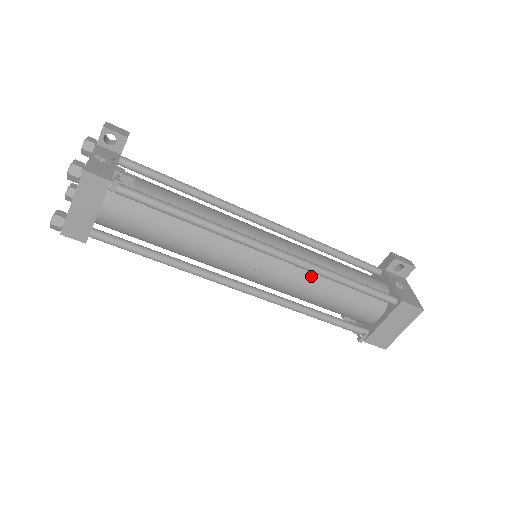
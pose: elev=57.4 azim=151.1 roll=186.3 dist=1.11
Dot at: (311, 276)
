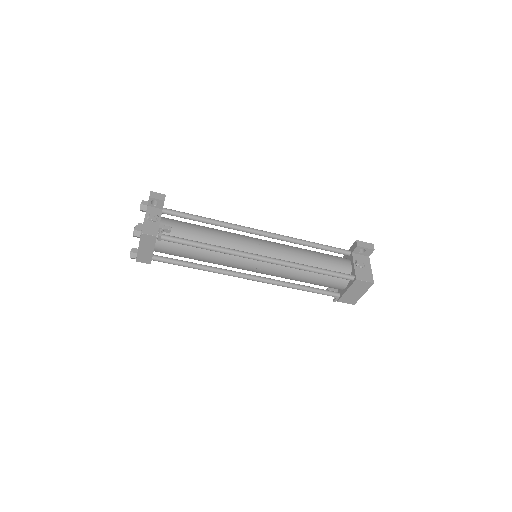
Dot at: (291, 268)
